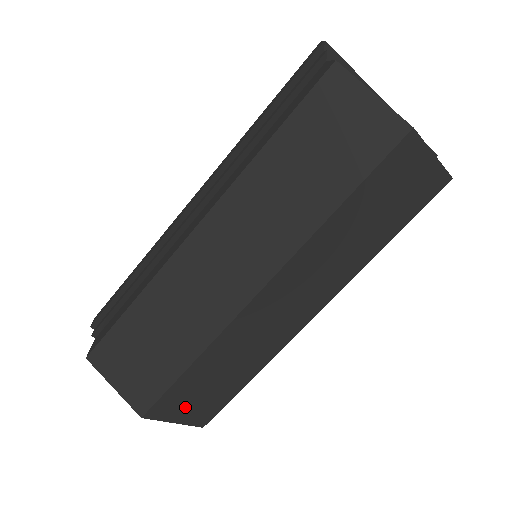
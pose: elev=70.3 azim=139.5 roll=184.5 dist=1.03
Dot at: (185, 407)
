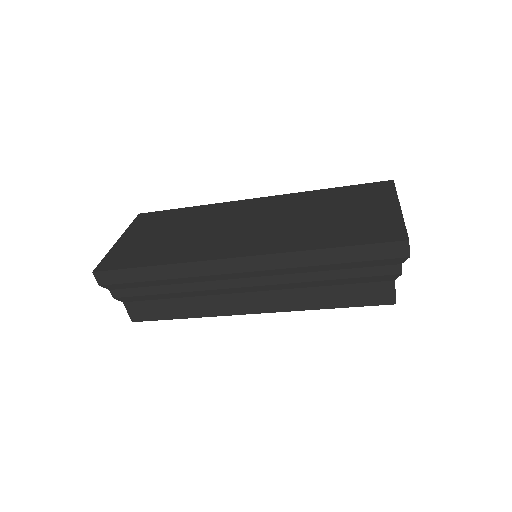
Dot at: occluded
